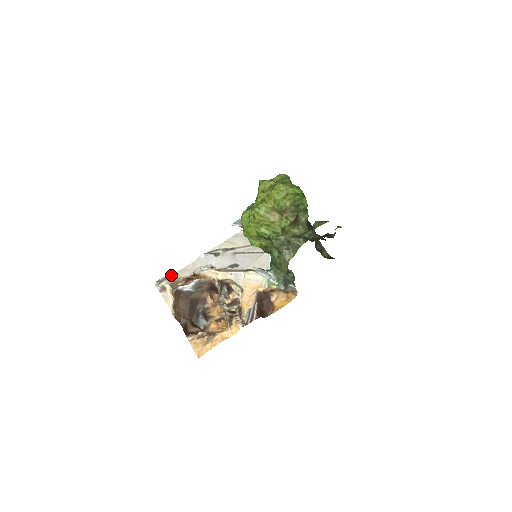
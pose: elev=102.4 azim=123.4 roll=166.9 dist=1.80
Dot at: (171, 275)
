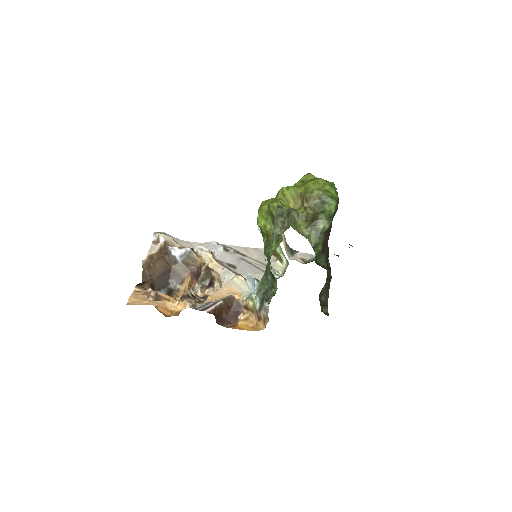
Dot at: (174, 237)
